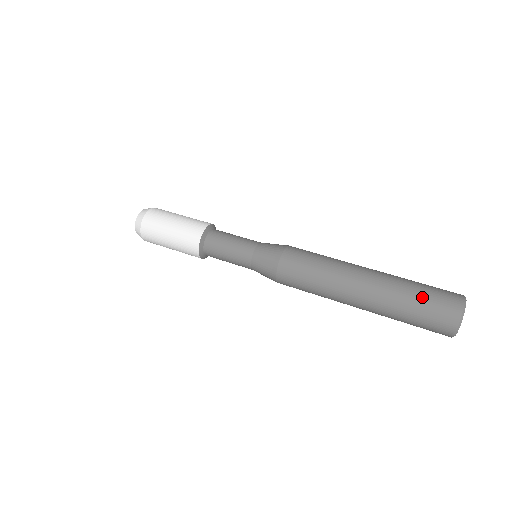
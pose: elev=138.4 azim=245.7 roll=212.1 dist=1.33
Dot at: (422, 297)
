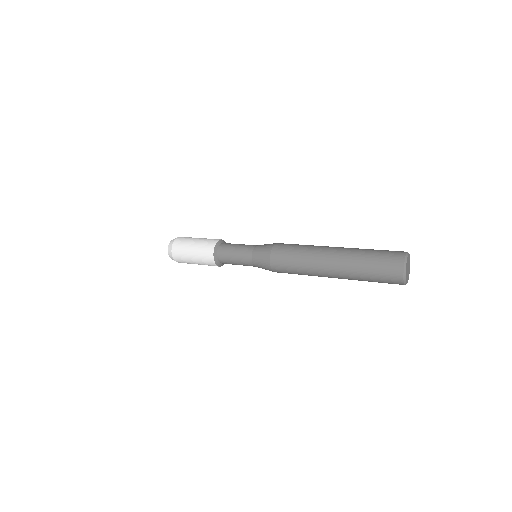
Dot at: occluded
